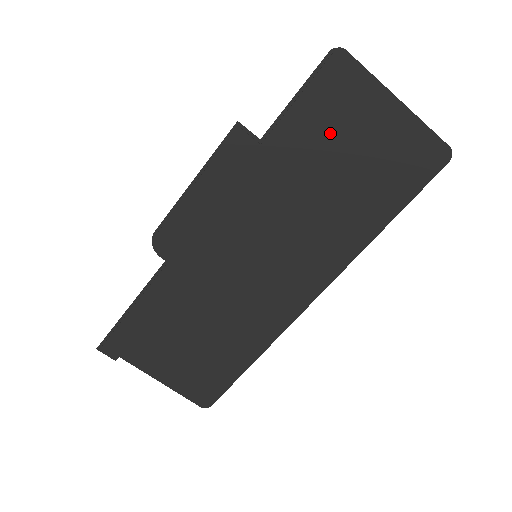
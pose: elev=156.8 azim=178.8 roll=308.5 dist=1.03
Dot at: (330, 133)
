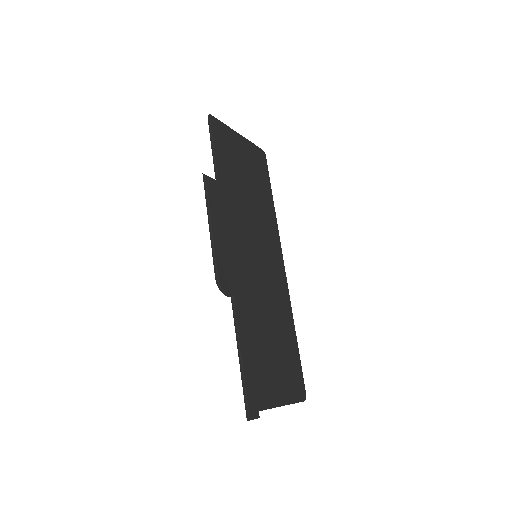
Dot at: (233, 161)
